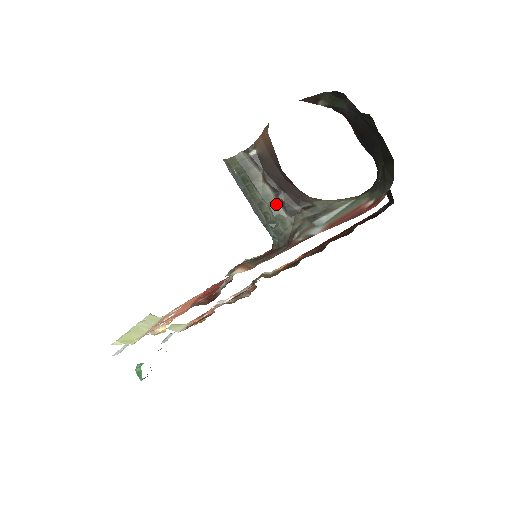
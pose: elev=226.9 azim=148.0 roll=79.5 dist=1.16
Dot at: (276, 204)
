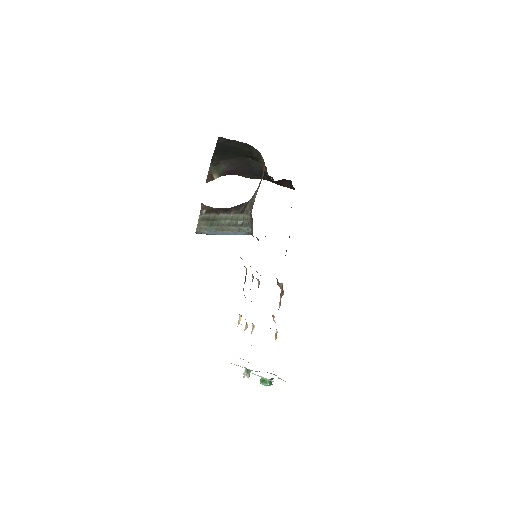
Dot at: (233, 216)
